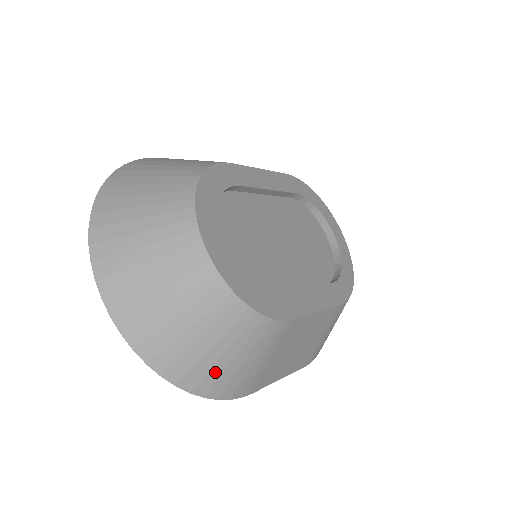
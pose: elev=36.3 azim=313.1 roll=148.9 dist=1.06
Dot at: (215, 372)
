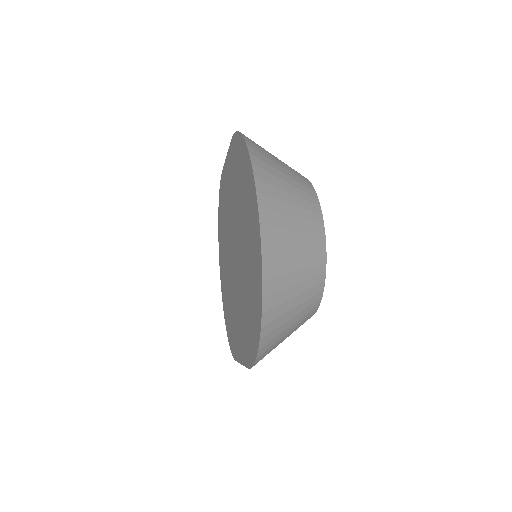
Dot at: (277, 339)
